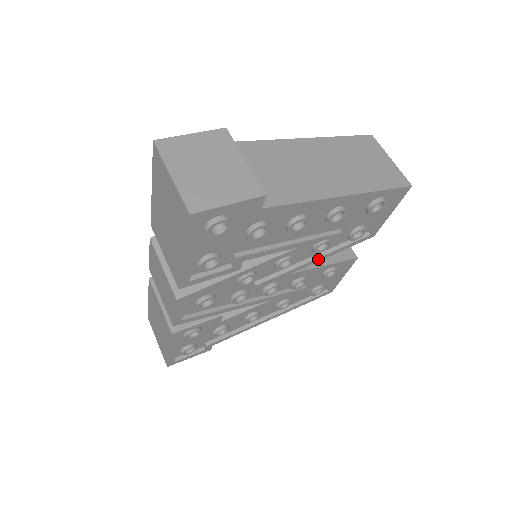
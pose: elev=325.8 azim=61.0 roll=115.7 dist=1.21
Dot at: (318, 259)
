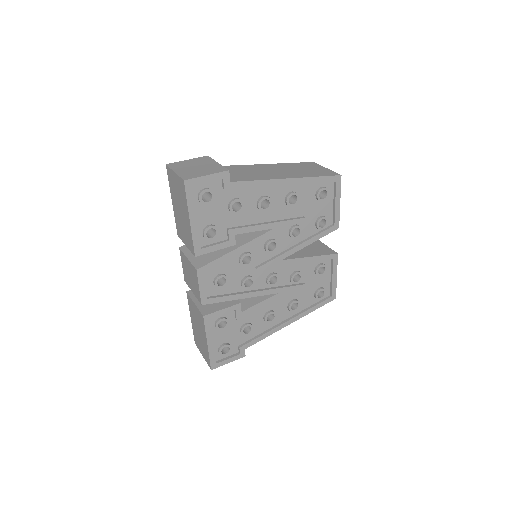
Dot at: (299, 247)
